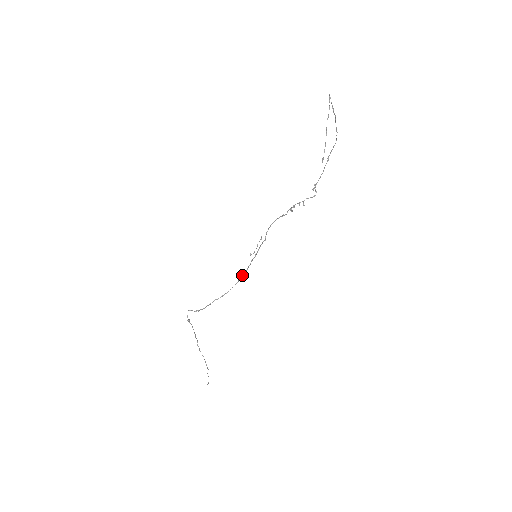
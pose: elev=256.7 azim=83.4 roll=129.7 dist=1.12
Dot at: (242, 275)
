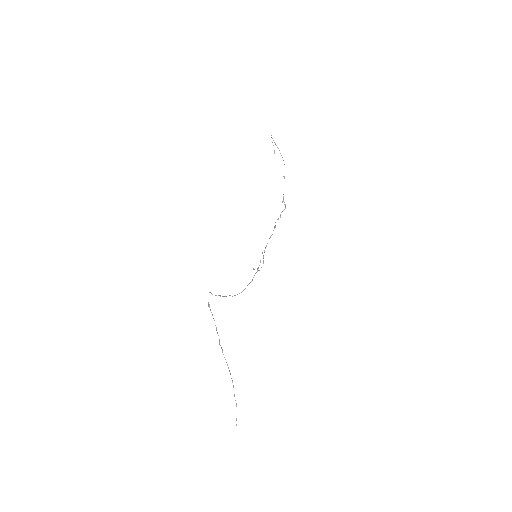
Dot at: (250, 282)
